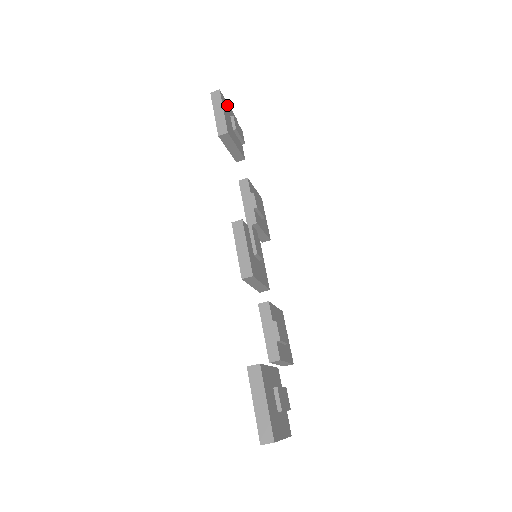
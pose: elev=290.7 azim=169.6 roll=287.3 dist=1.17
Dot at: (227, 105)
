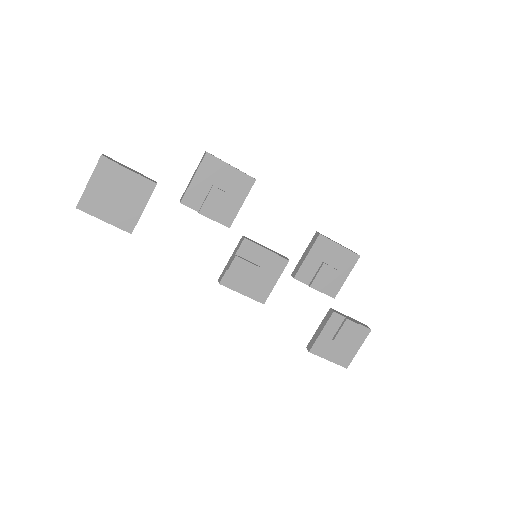
Dot at: (90, 191)
